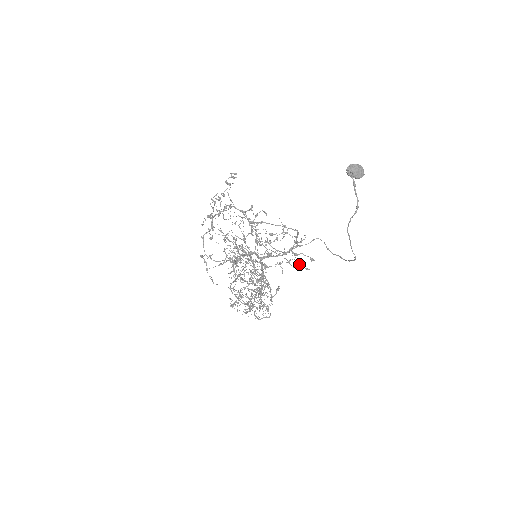
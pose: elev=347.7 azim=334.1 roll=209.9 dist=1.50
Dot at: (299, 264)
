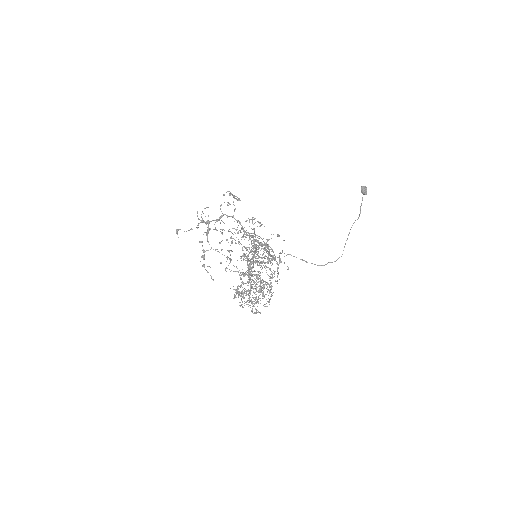
Dot at: occluded
